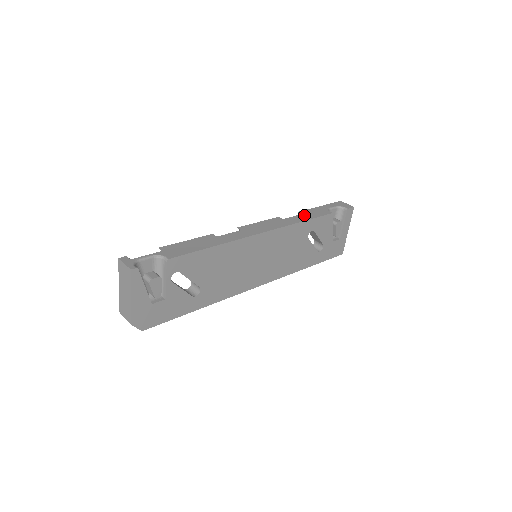
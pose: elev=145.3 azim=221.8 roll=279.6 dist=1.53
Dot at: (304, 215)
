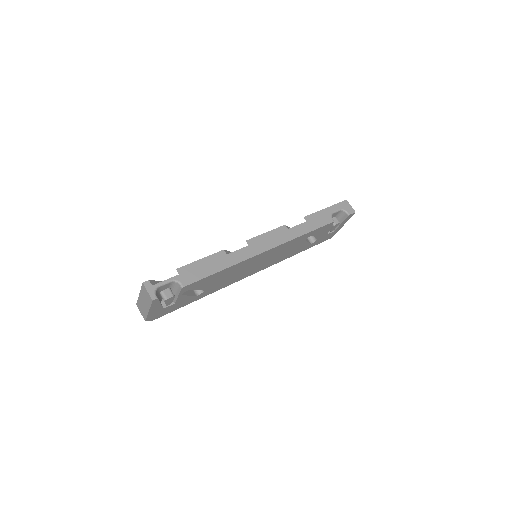
Dot at: (308, 224)
